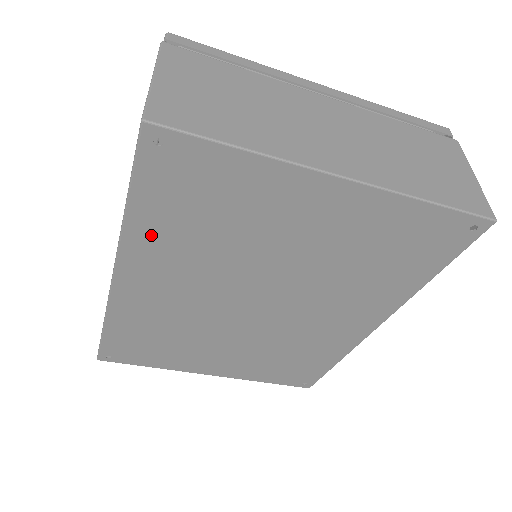
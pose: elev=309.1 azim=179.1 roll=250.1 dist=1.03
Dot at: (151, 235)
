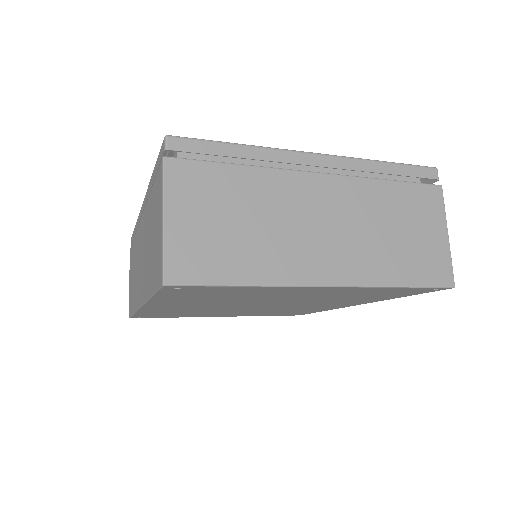
Dot at: (172, 300)
